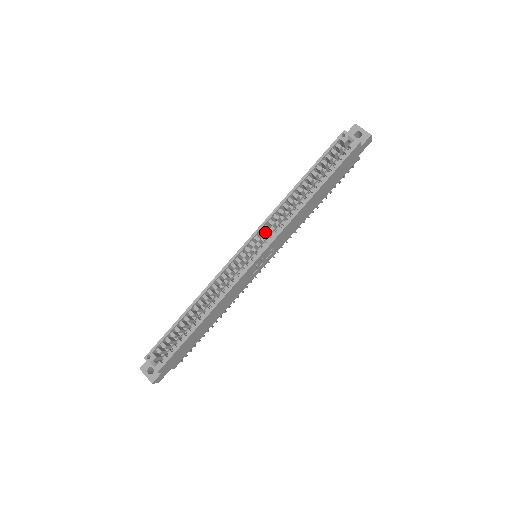
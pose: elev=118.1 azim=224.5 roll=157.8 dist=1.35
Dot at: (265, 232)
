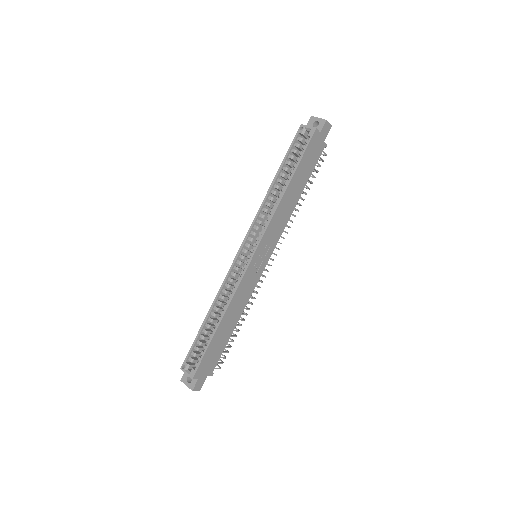
Dot at: (259, 233)
